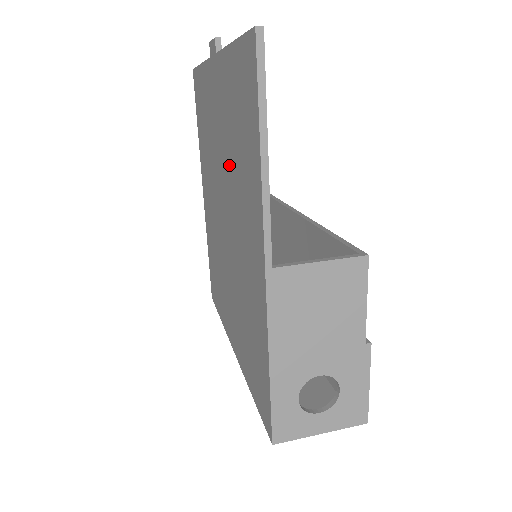
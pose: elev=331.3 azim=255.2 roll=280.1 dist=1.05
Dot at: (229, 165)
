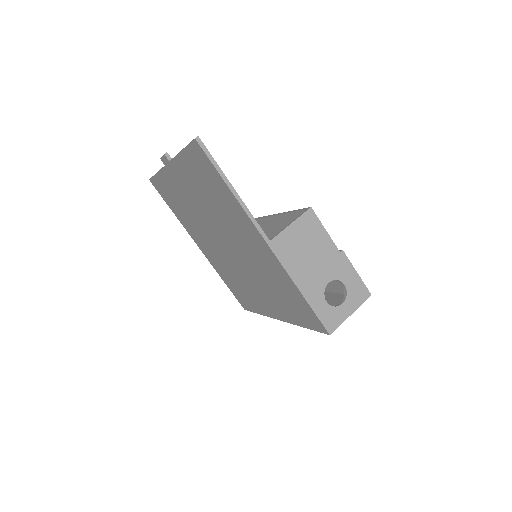
Dot at: (213, 212)
